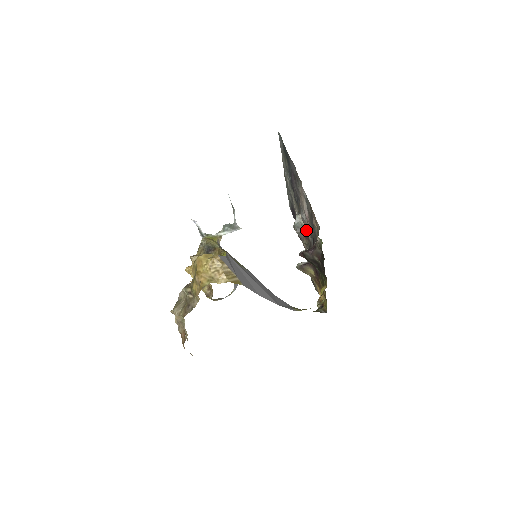
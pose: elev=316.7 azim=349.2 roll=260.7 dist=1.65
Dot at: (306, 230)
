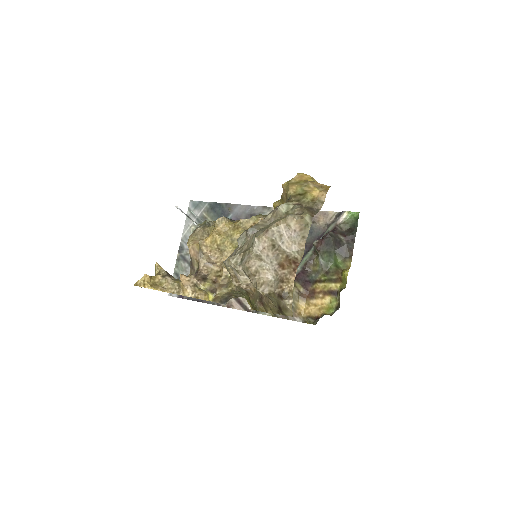
Dot at: occluded
